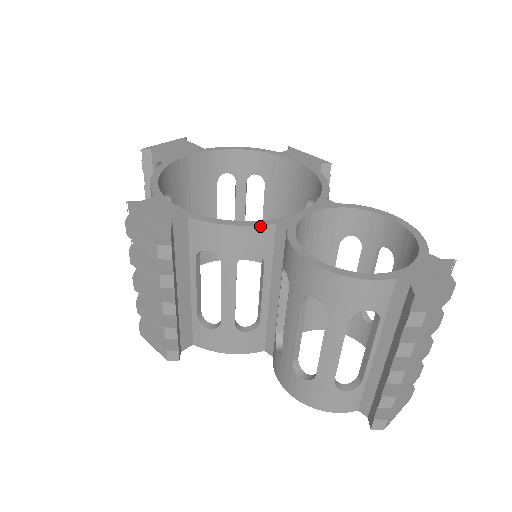
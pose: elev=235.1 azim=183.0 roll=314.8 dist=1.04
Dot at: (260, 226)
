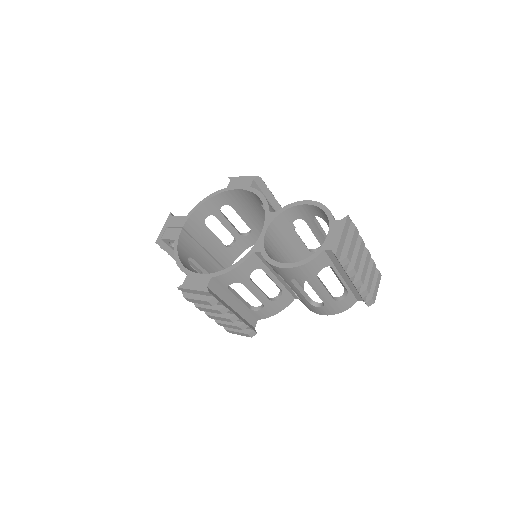
Dot at: (247, 259)
